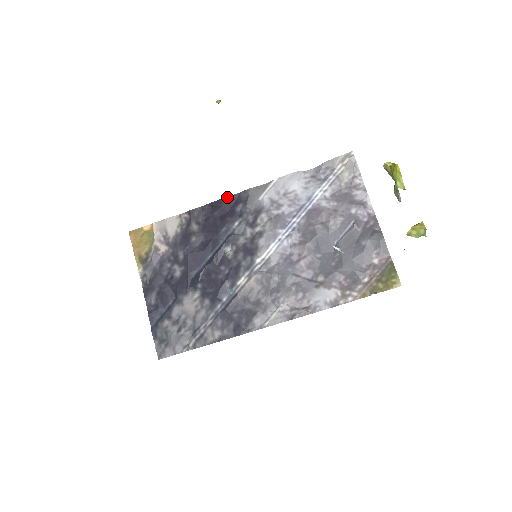
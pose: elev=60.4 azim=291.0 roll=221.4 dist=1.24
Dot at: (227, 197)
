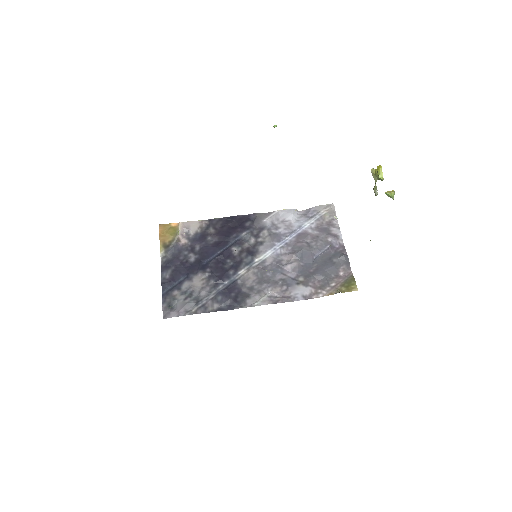
Dot at: (240, 215)
